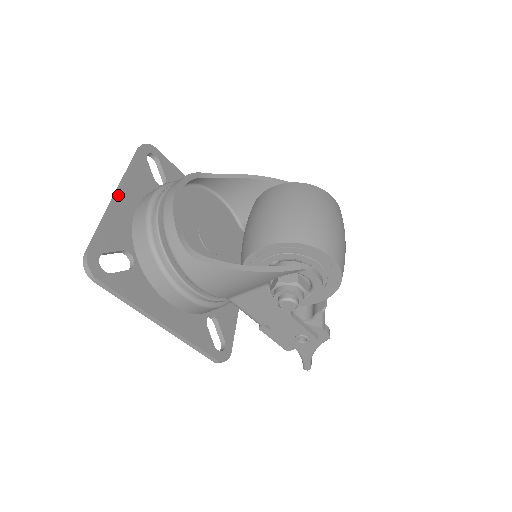
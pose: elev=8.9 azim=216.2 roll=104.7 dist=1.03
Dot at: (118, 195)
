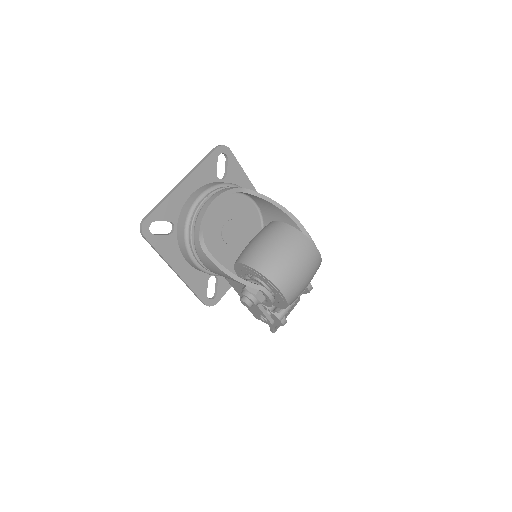
Dot at: (182, 183)
